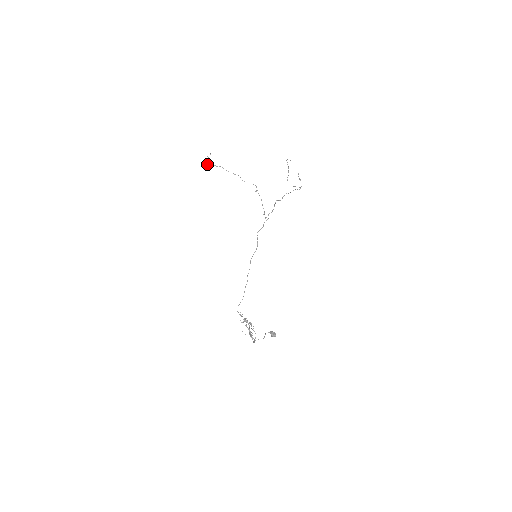
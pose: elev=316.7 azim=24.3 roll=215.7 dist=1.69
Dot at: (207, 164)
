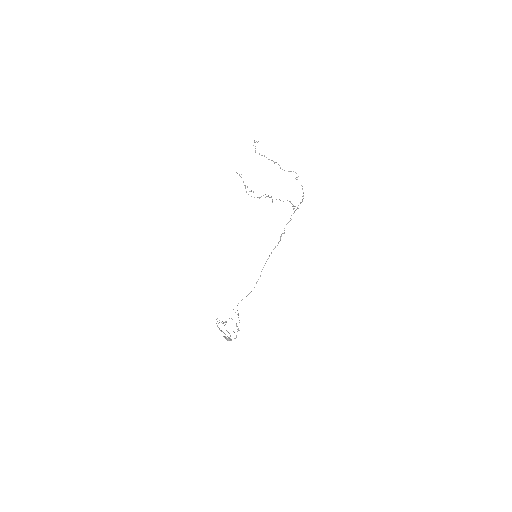
Dot at: (255, 152)
